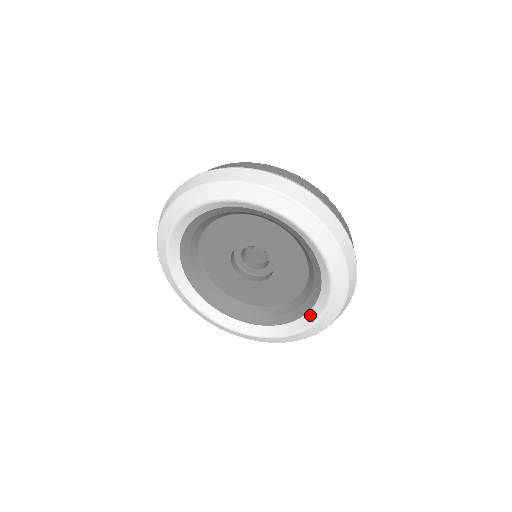
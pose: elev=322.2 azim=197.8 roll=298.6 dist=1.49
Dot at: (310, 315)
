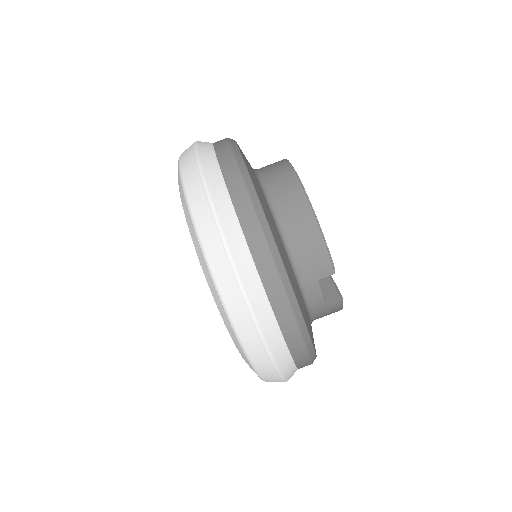
Dot at: occluded
